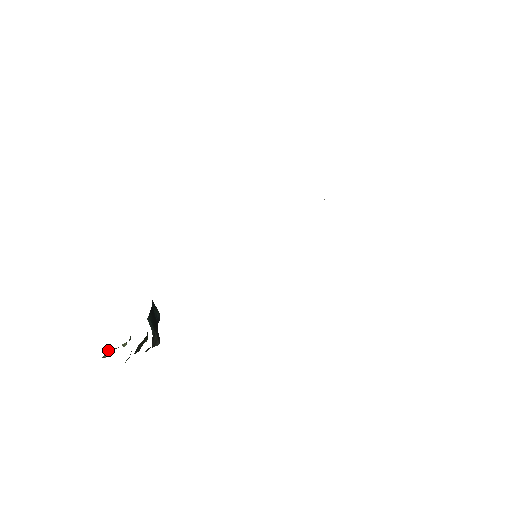
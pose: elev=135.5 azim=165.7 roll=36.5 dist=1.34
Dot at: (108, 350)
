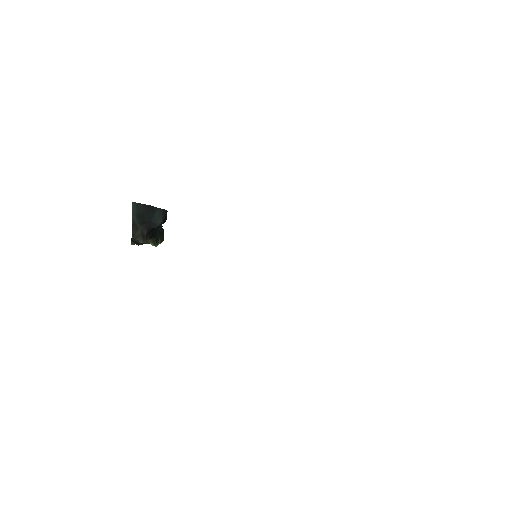
Dot at: occluded
